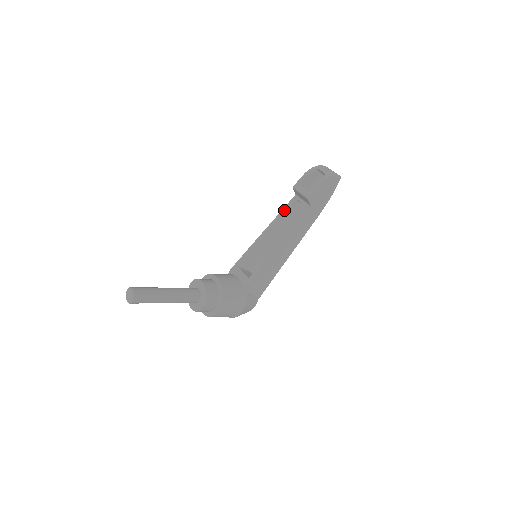
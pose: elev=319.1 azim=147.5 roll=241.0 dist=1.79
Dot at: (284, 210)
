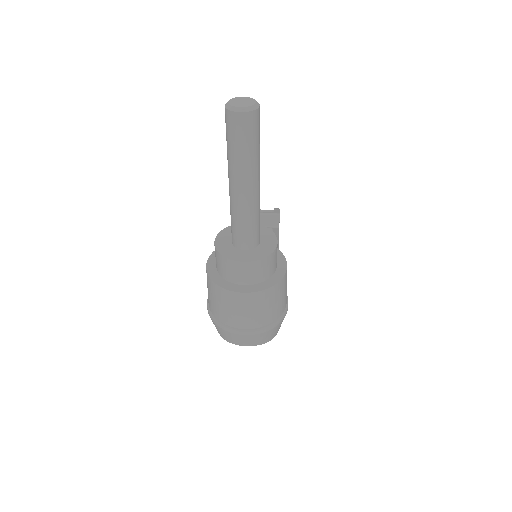
Dot at: occluded
